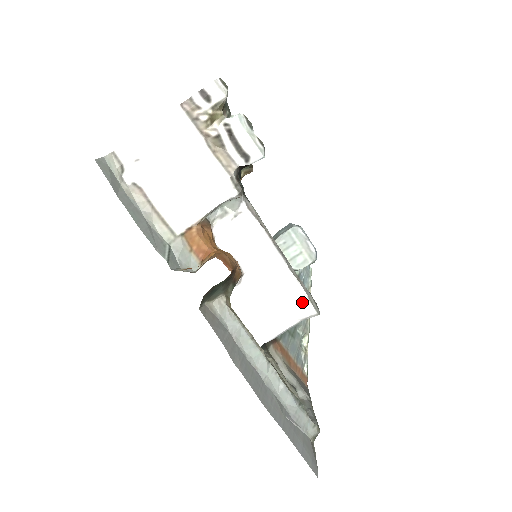
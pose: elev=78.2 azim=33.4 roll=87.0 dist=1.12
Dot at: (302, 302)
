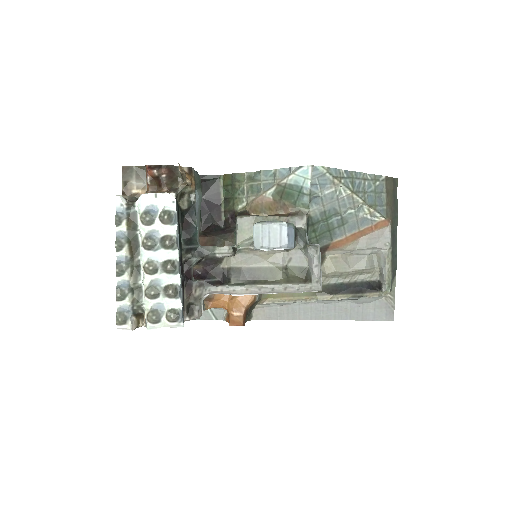
Dot at: (302, 292)
